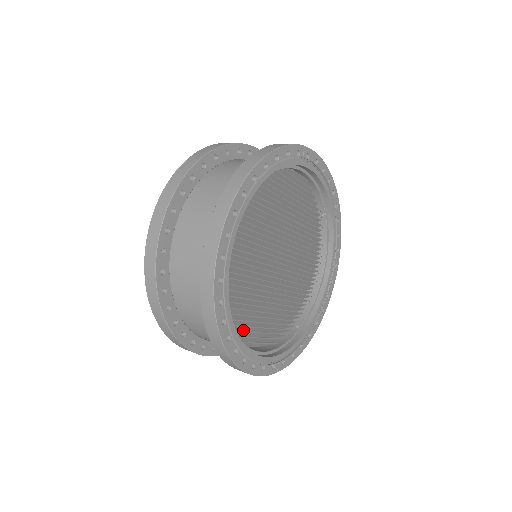
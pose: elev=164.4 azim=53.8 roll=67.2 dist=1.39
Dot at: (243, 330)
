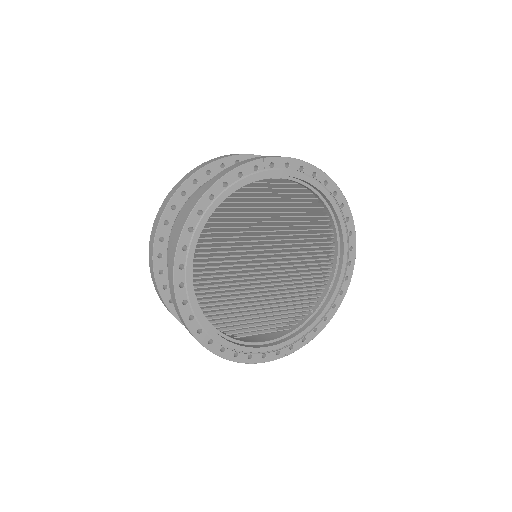
Dot at: (245, 324)
